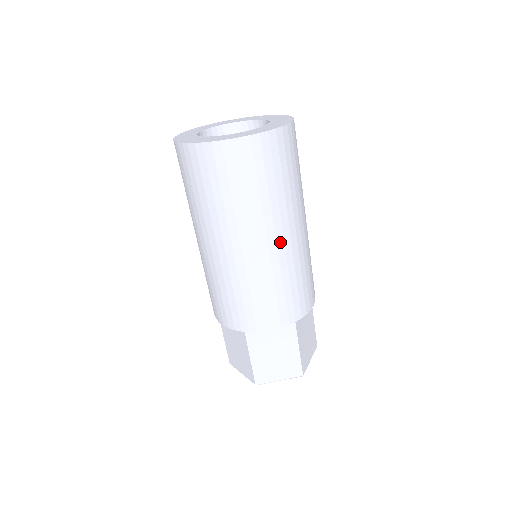
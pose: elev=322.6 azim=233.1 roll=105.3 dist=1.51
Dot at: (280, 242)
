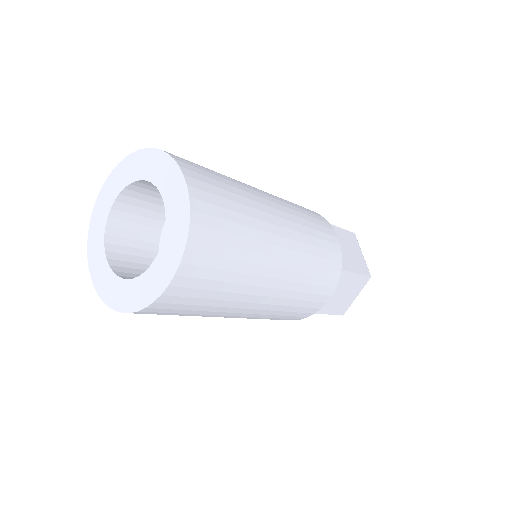
Dot at: (283, 264)
